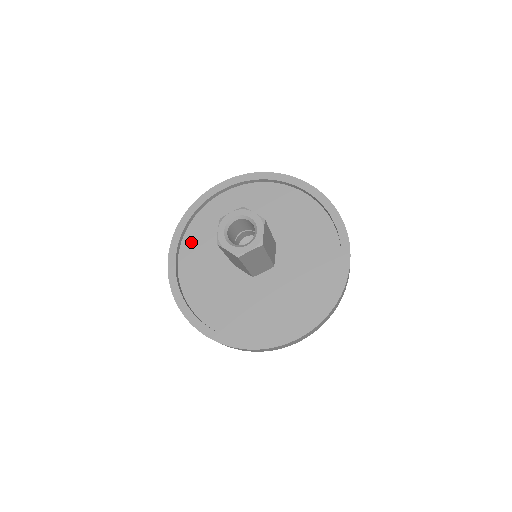
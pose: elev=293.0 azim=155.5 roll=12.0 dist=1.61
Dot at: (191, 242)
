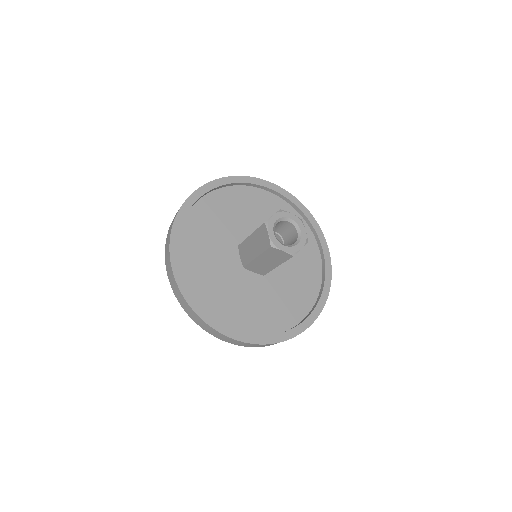
Dot at: (187, 251)
